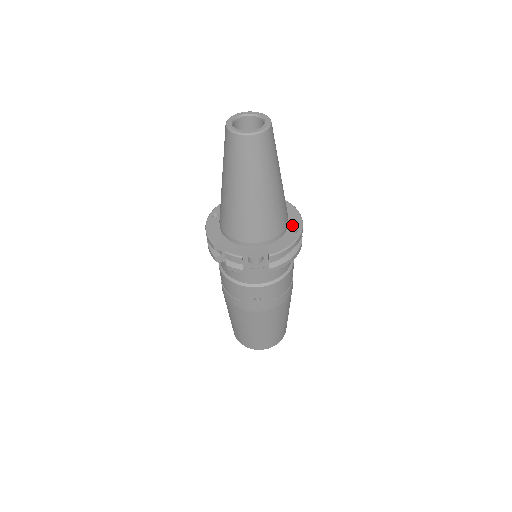
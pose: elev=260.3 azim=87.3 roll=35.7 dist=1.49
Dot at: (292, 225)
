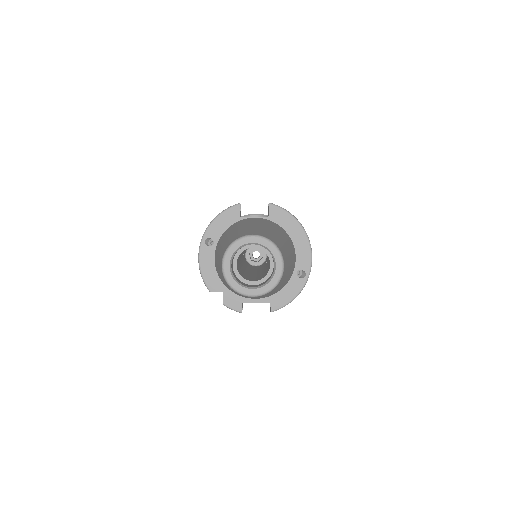
Dot at: (299, 265)
